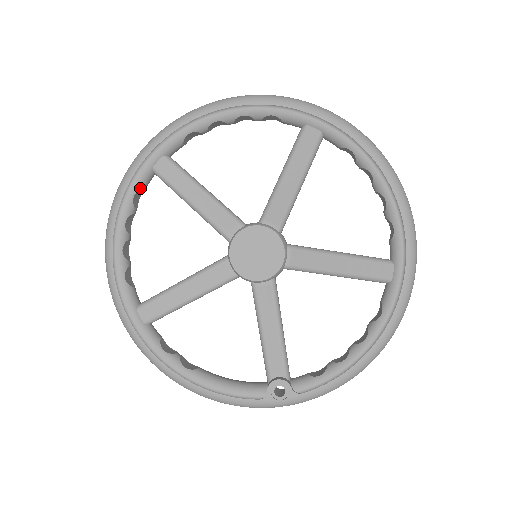
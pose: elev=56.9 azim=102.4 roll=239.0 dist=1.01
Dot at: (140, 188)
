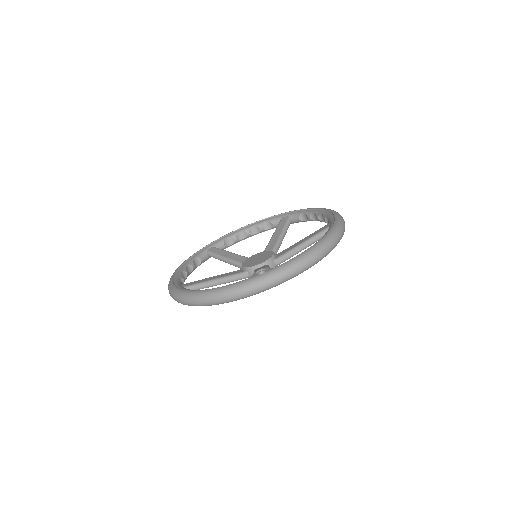
Dot at: (198, 257)
